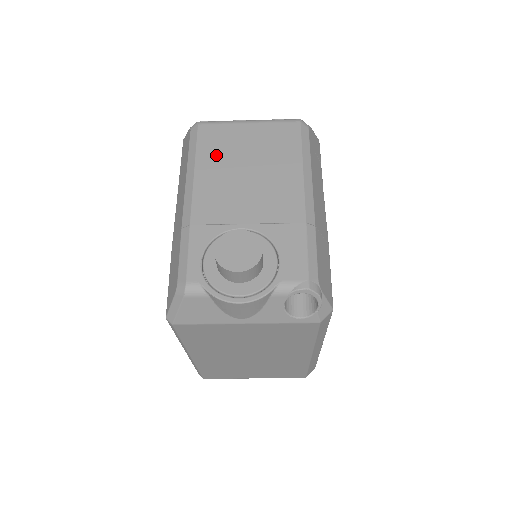
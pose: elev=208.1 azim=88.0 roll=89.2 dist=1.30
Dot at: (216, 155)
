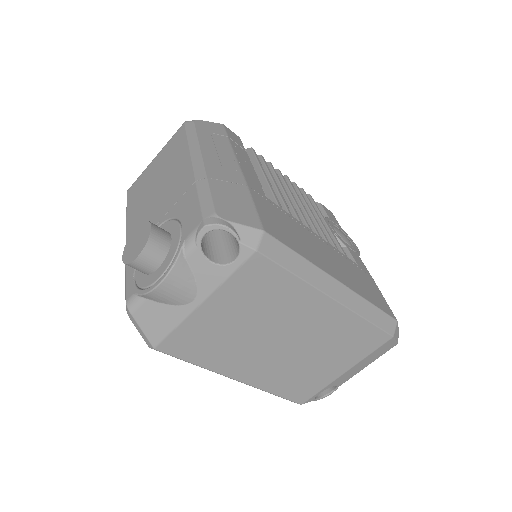
Dot at: (137, 199)
